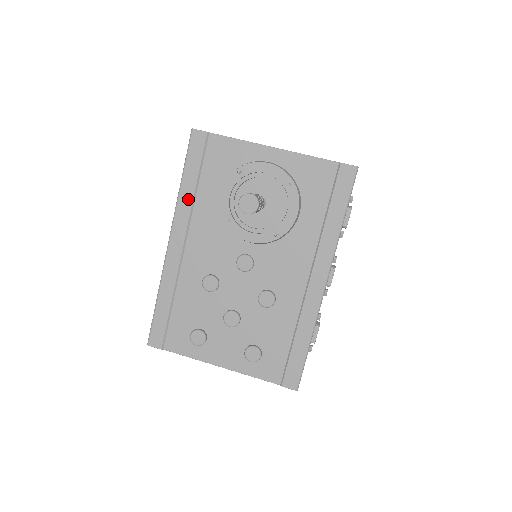
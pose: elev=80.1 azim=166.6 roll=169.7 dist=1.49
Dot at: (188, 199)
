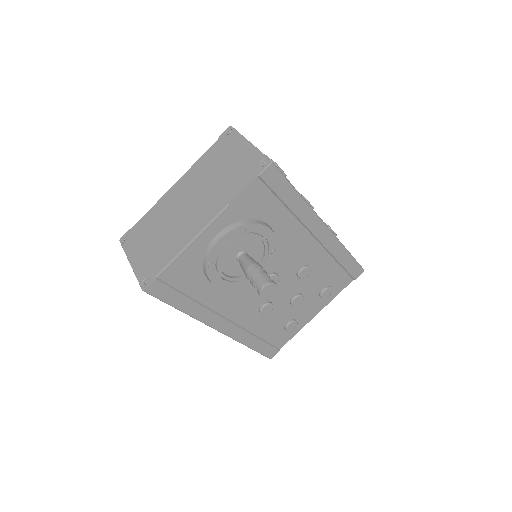
Dot at: (198, 309)
